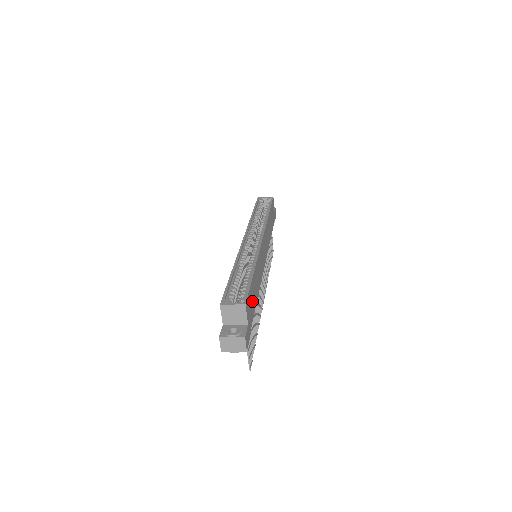
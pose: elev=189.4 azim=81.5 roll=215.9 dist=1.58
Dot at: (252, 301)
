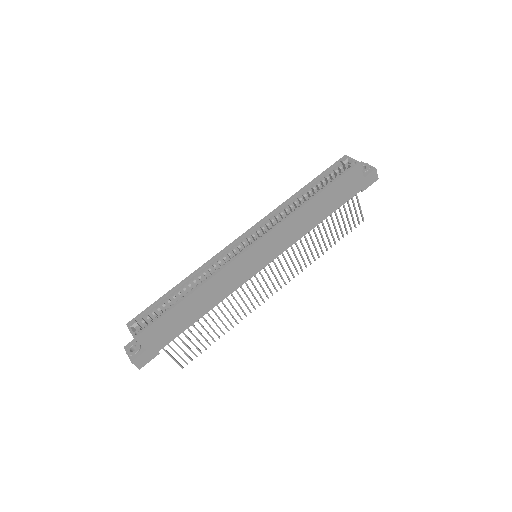
Dot at: (172, 325)
